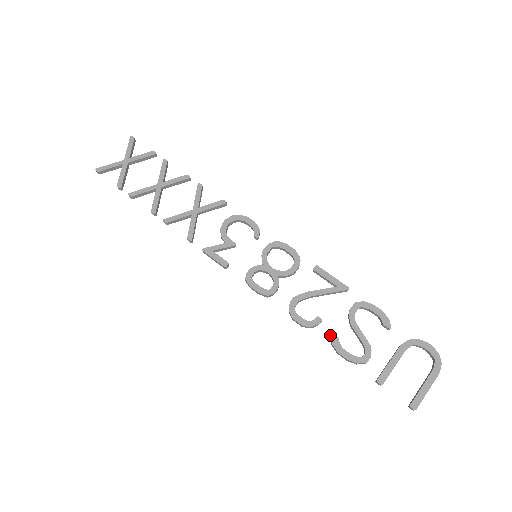
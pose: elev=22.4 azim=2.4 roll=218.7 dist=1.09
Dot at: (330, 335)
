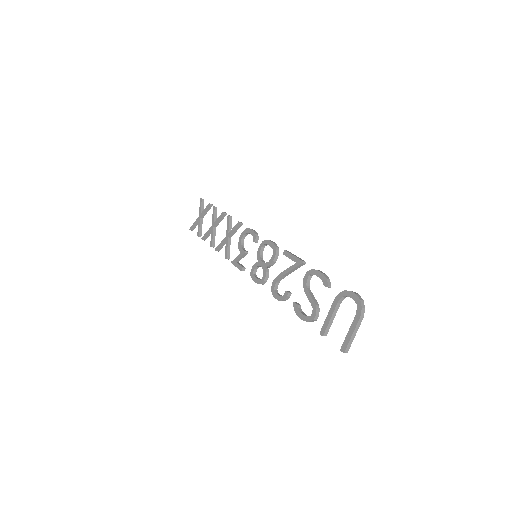
Dot at: (294, 303)
